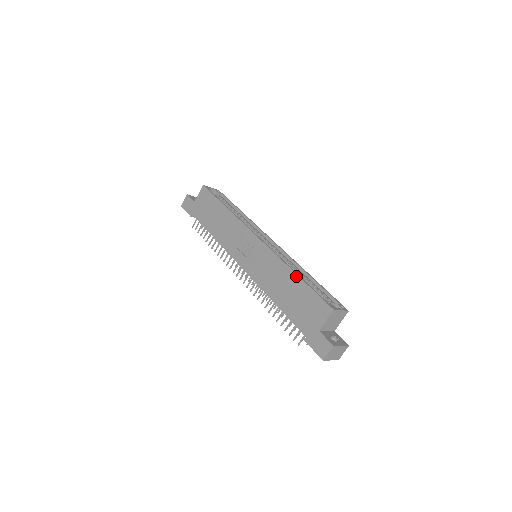
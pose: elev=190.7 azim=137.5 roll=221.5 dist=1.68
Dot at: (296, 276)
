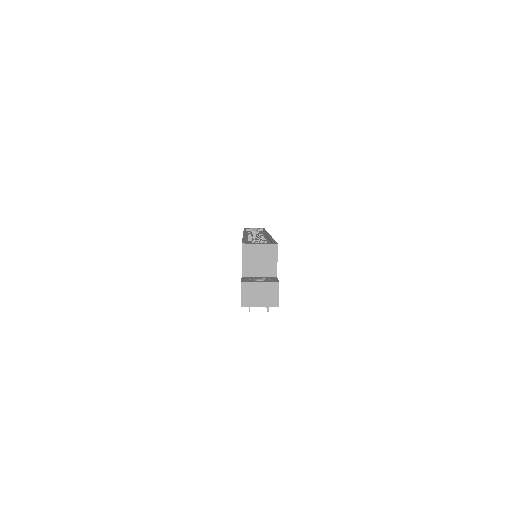
Dot at: occluded
